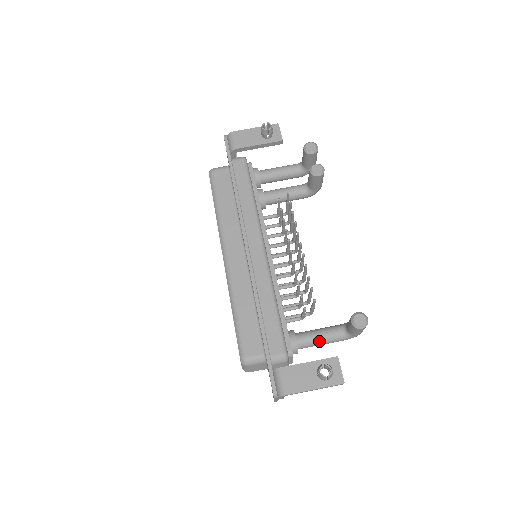
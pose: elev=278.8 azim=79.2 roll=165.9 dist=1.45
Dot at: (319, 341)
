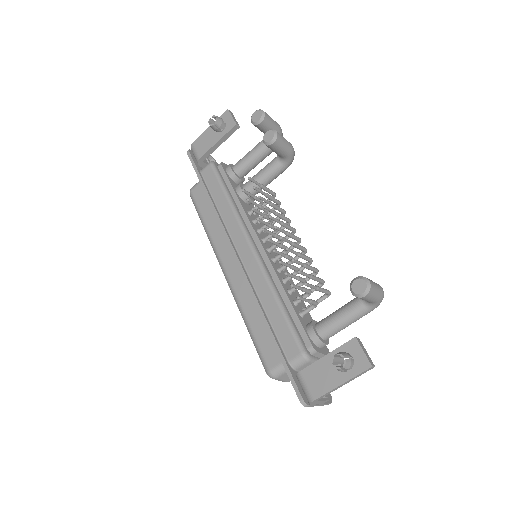
Dot at: (341, 323)
